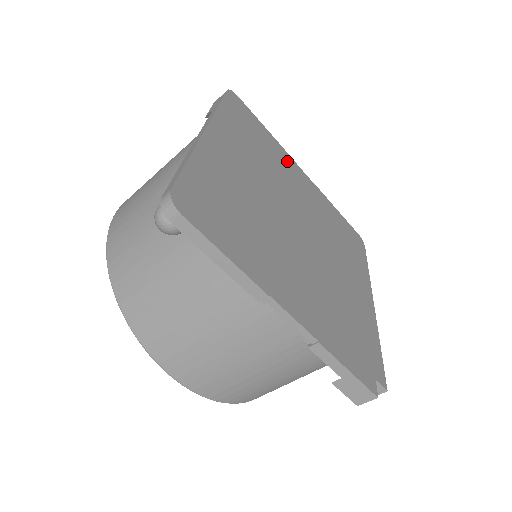
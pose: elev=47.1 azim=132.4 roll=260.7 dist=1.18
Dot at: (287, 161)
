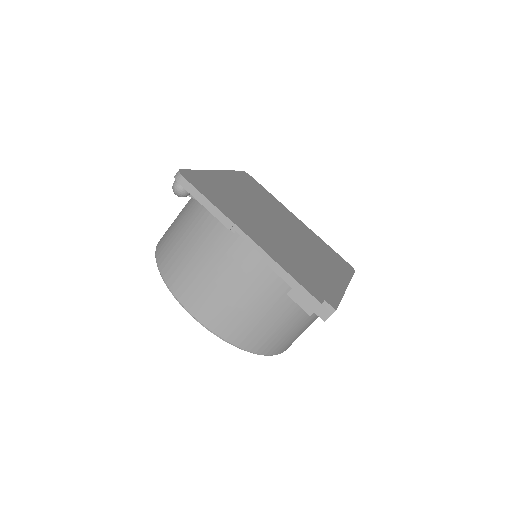
Dot at: (284, 210)
